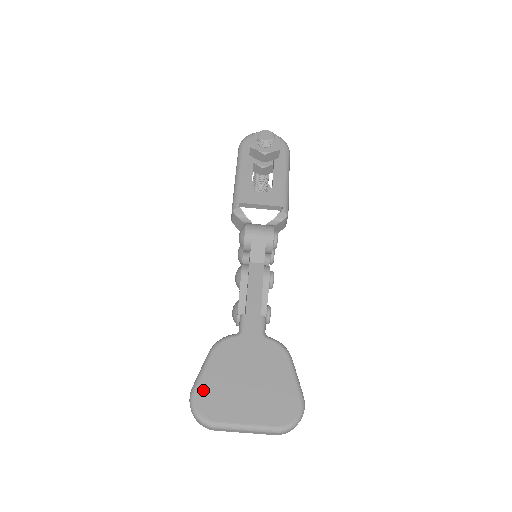
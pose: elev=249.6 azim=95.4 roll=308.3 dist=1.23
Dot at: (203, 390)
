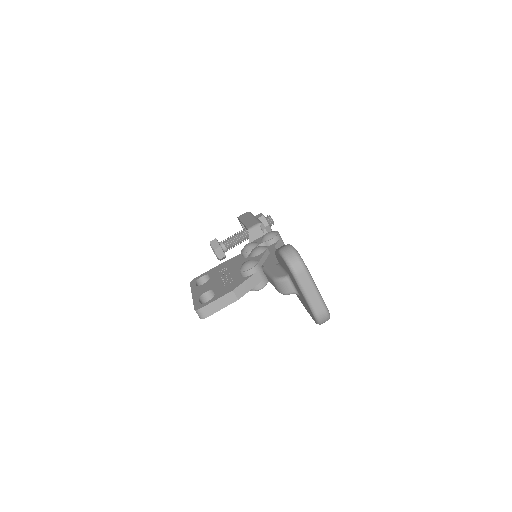
Dot at: occluded
